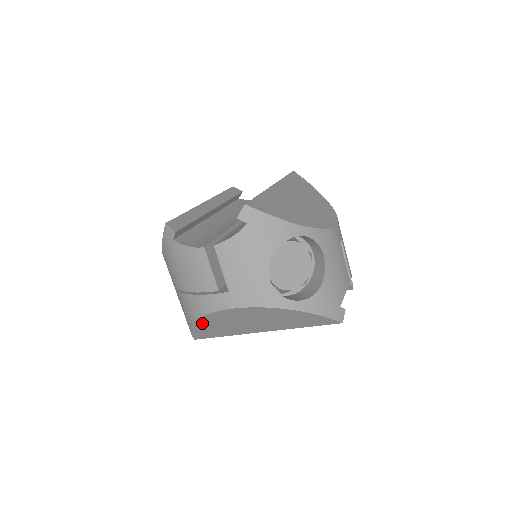
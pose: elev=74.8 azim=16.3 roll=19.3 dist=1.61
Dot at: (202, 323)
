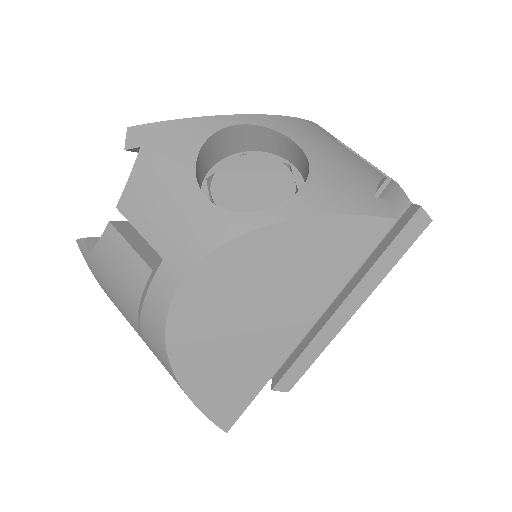
Dot at: (186, 367)
